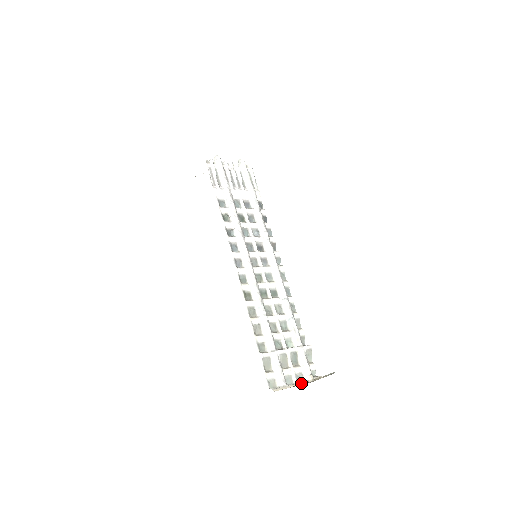
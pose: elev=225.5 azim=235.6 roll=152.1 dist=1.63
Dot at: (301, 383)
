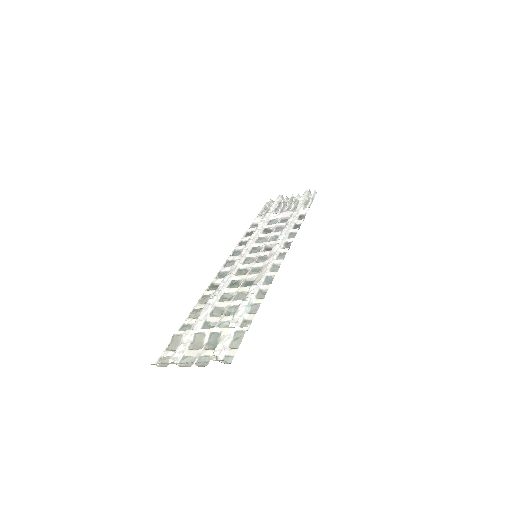
Dot at: (192, 362)
